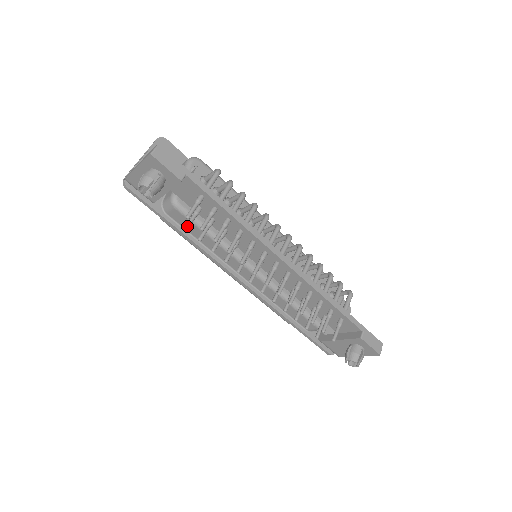
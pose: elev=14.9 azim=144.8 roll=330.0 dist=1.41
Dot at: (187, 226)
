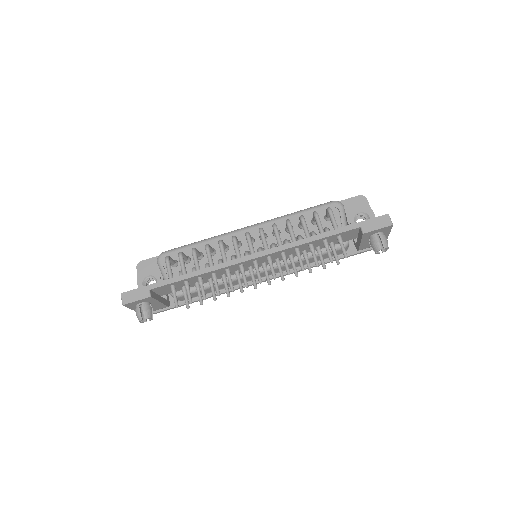
Dot at: (187, 306)
